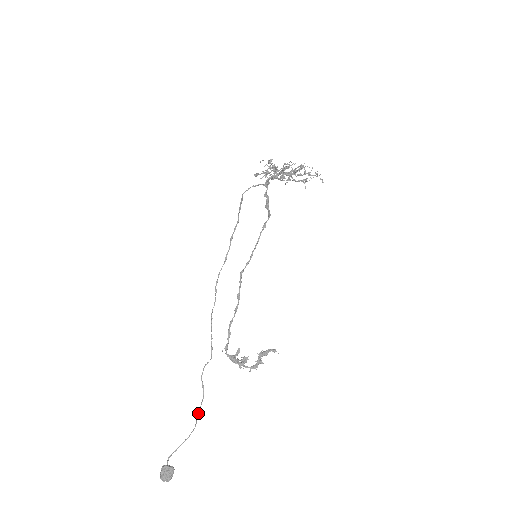
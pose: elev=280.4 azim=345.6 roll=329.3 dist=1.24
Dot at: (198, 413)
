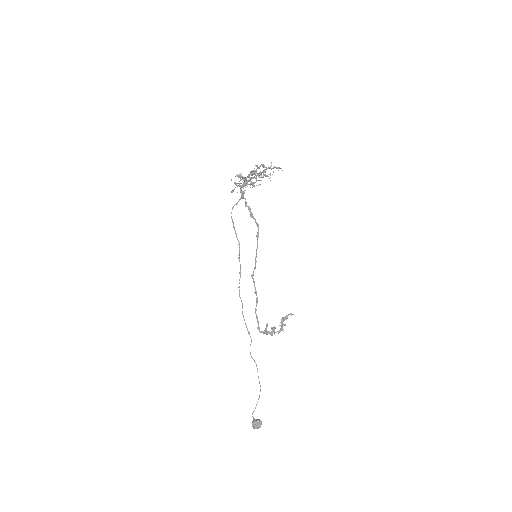
Dot at: occluded
